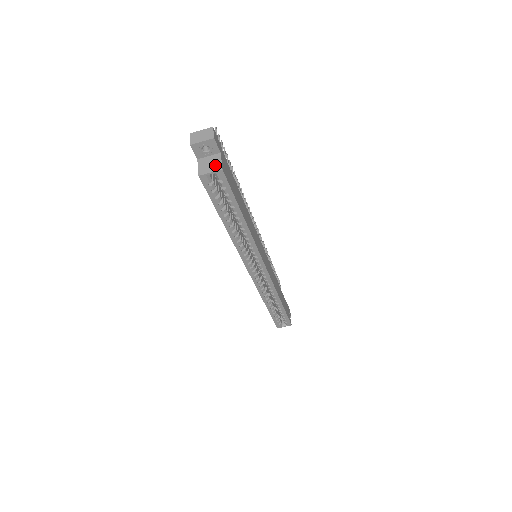
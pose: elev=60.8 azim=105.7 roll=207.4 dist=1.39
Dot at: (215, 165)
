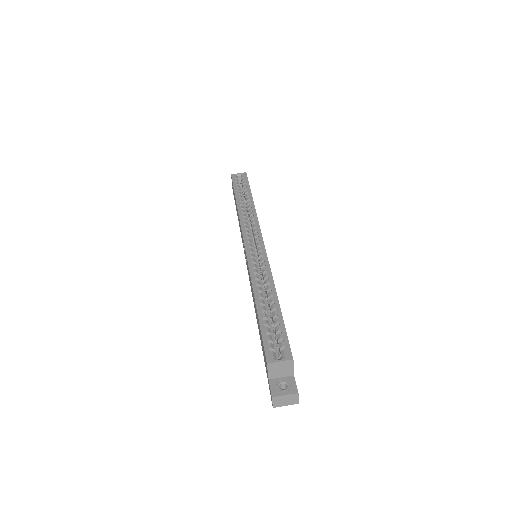
Dot at: occluded
